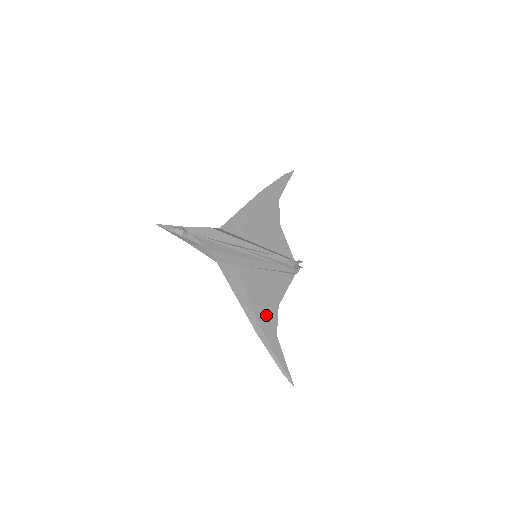
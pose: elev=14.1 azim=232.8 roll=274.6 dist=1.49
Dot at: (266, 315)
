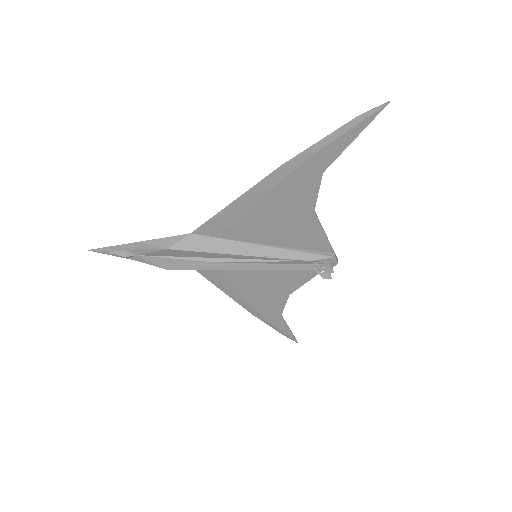
Dot at: (267, 303)
